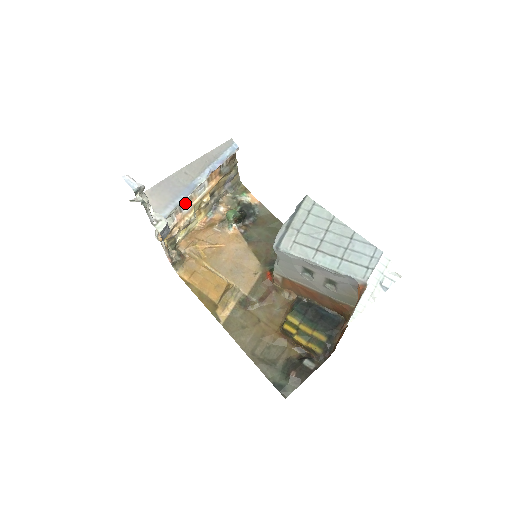
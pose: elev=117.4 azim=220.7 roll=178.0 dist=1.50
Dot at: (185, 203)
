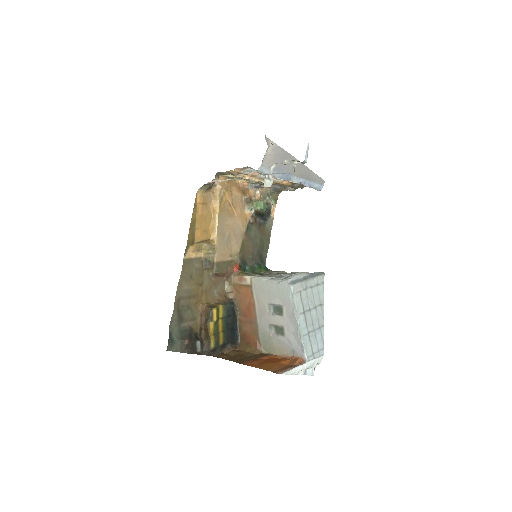
Dot at: occluded
